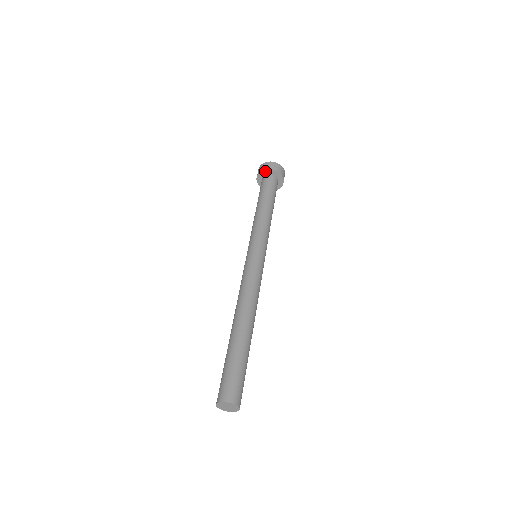
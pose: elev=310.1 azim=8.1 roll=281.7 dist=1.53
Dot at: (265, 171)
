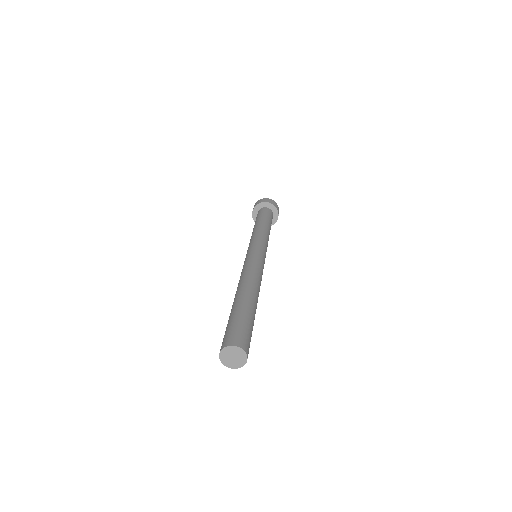
Dot at: (267, 203)
